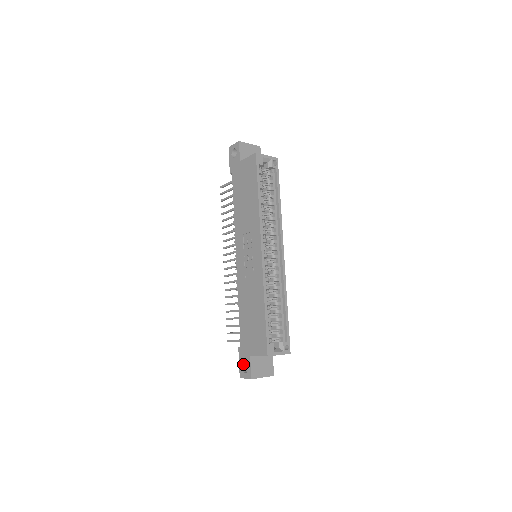
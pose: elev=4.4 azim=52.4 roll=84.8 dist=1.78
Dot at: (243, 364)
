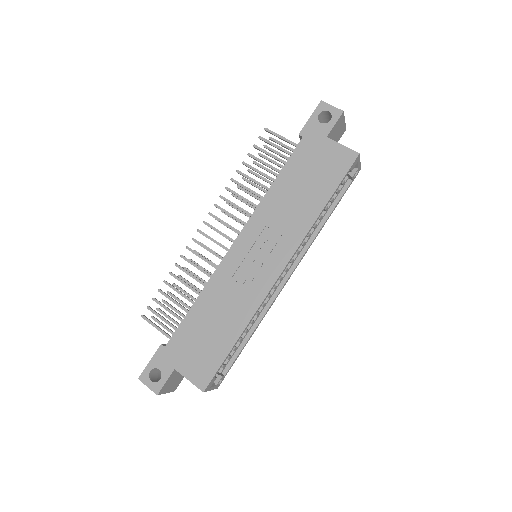
Dot at: (155, 368)
